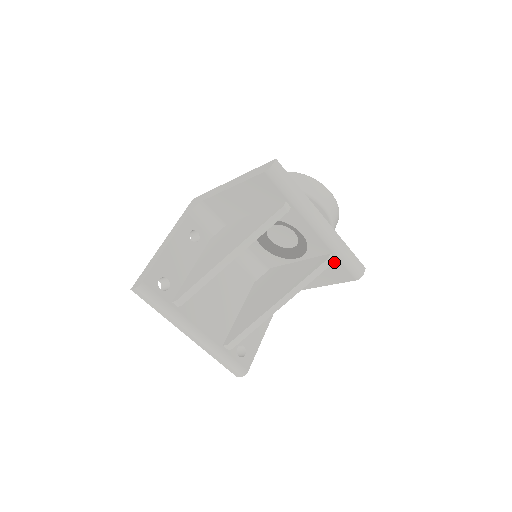
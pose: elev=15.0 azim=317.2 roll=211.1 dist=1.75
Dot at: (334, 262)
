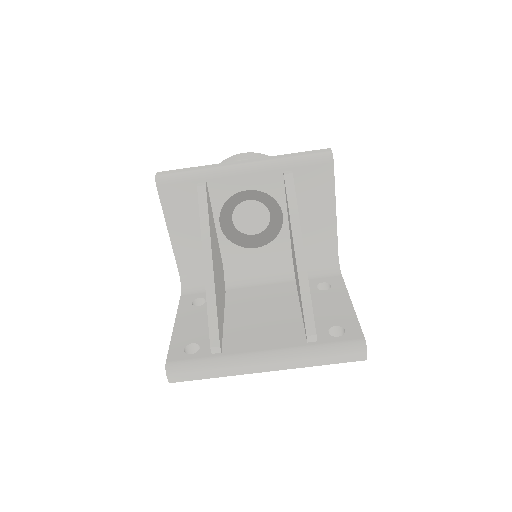
Dot at: (298, 174)
